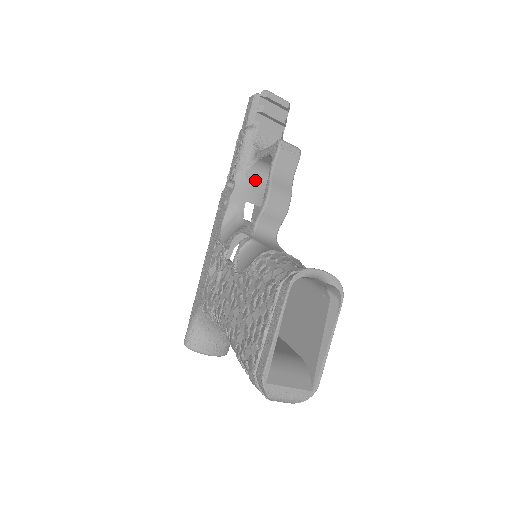
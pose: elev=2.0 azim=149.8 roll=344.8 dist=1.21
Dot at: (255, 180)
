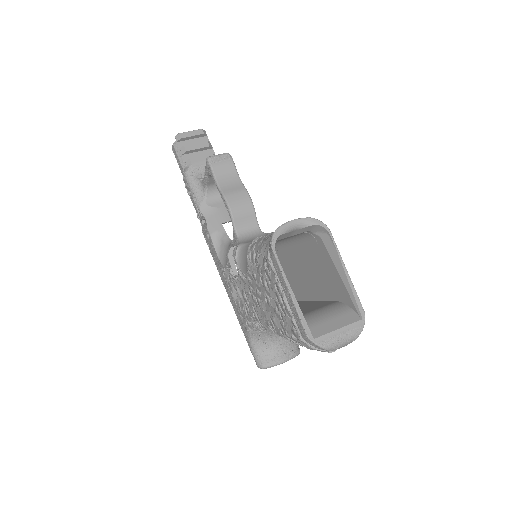
Dot at: (218, 203)
